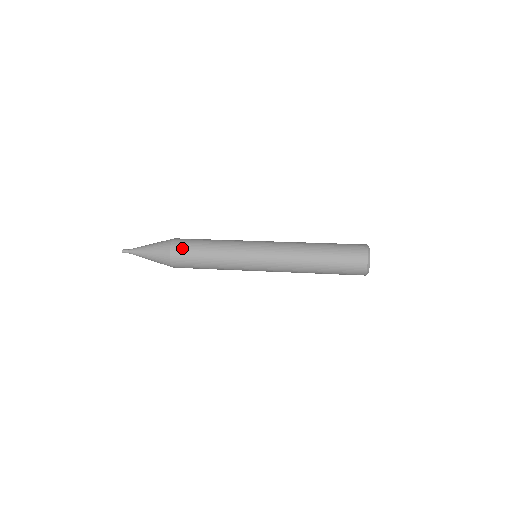
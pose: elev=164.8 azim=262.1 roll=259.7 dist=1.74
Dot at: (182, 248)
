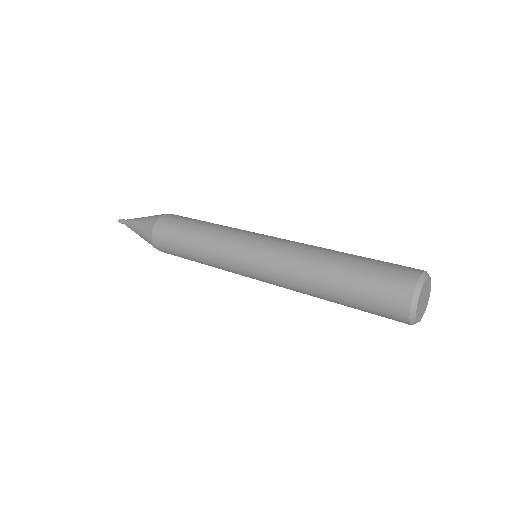
Dot at: (175, 217)
